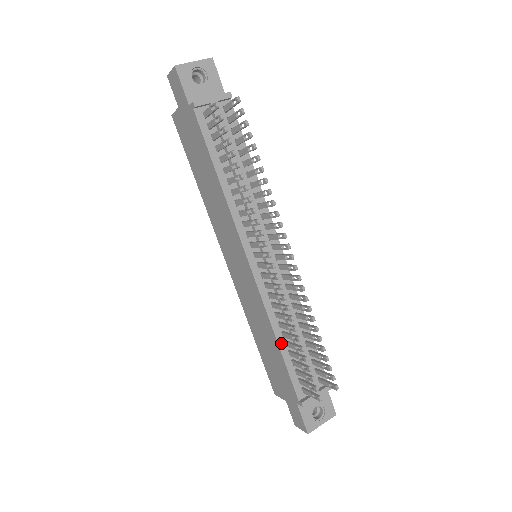
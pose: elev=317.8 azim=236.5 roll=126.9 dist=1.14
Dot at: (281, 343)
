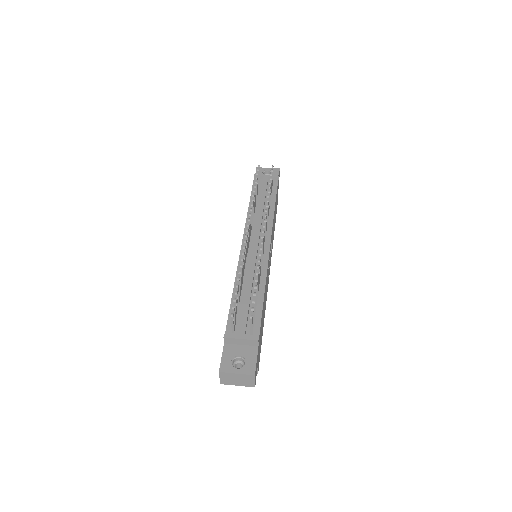
Dot at: occluded
